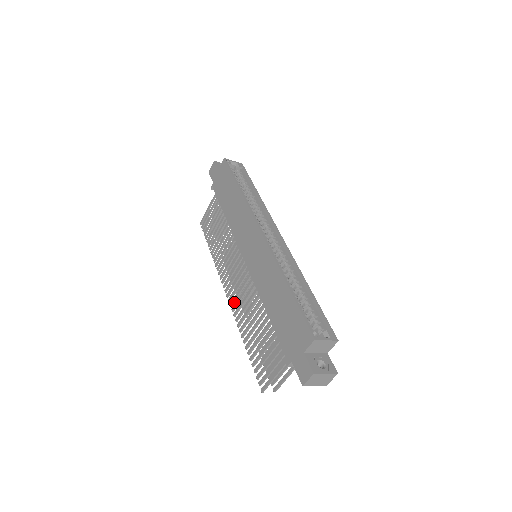
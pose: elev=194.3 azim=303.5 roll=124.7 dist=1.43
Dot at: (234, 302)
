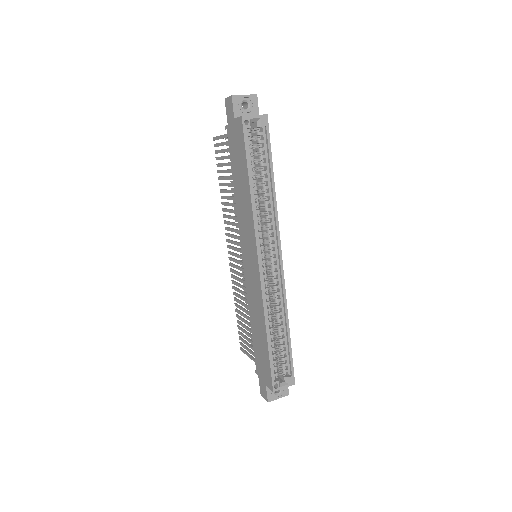
Dot at: (233, 266)
